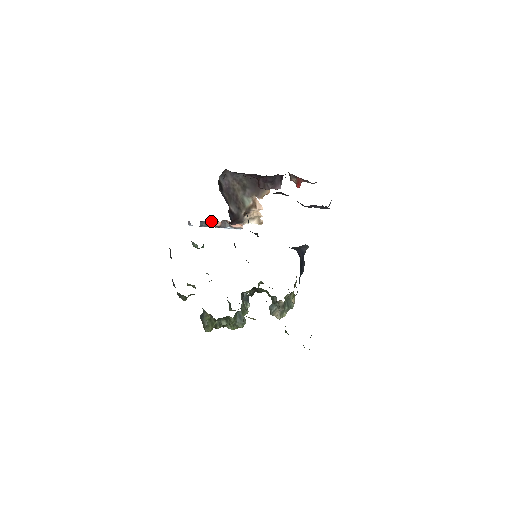
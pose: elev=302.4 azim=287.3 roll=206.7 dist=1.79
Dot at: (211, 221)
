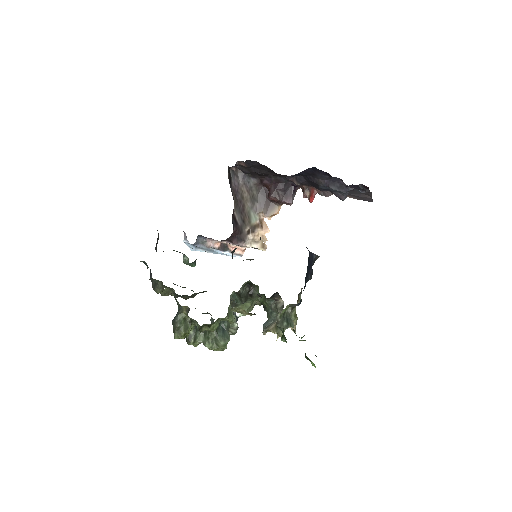
Dot at: (210, 239)
